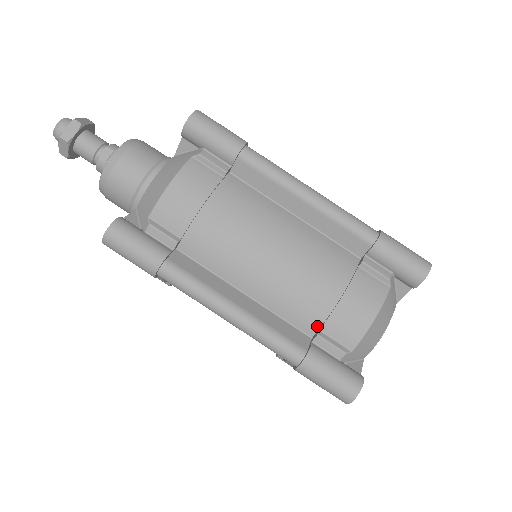
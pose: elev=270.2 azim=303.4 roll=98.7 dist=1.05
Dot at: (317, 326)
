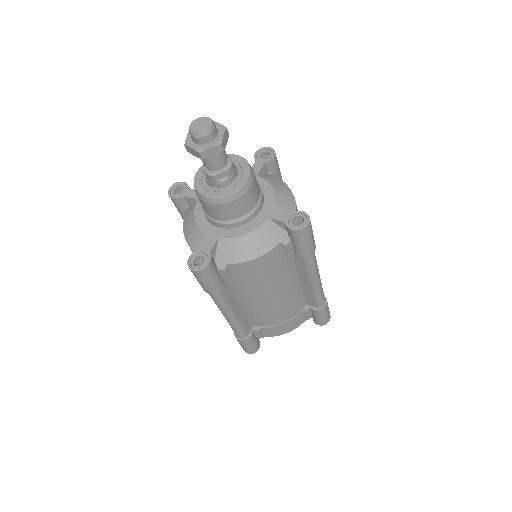
Dot at: (261, 326)
